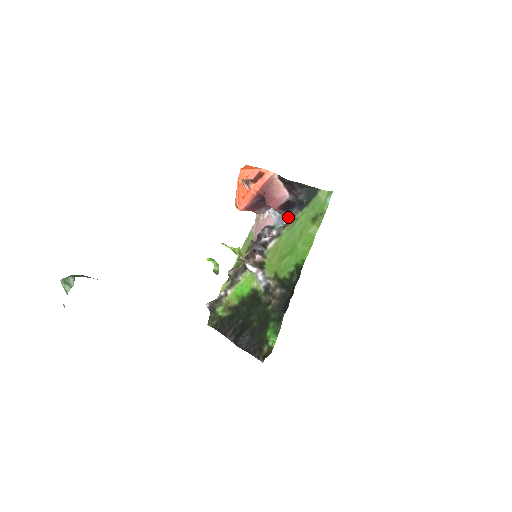
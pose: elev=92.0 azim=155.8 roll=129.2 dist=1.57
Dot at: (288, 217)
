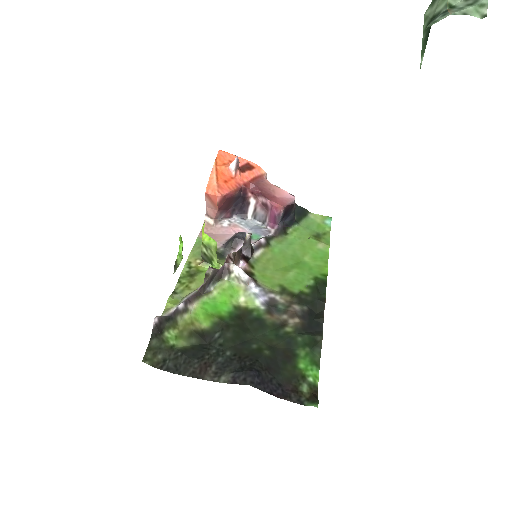
Dot at: (279, 227)
